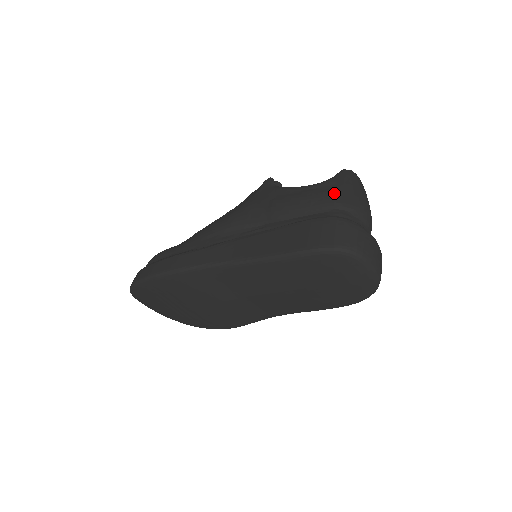
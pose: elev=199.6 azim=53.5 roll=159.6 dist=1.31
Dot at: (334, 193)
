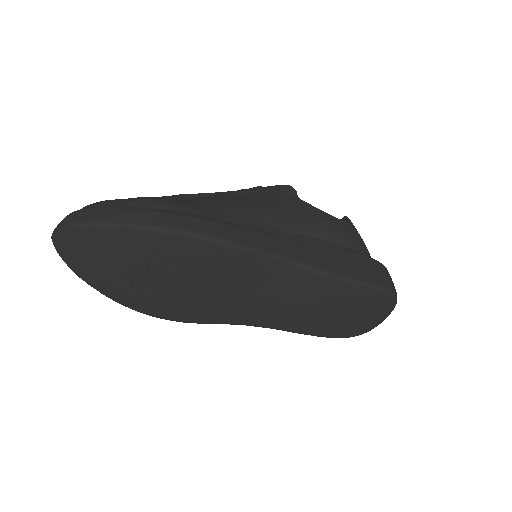
Dot at: (360, 237)
